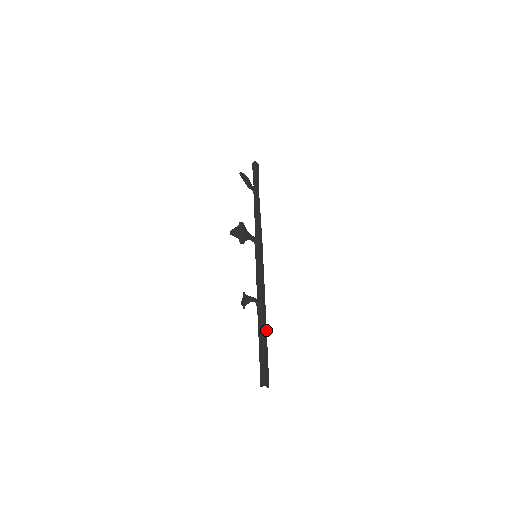
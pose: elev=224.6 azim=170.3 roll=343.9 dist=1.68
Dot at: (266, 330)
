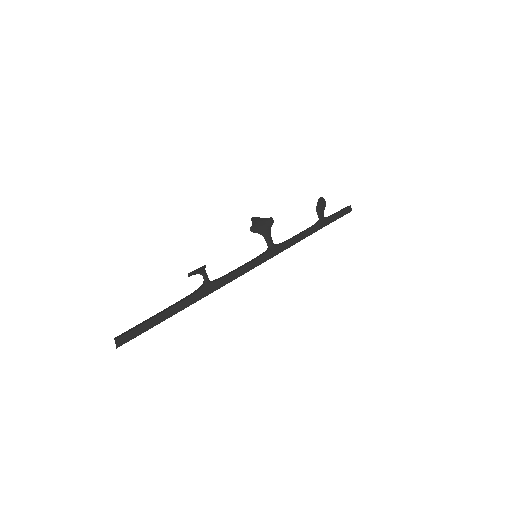
Dot at: (184, 308)
